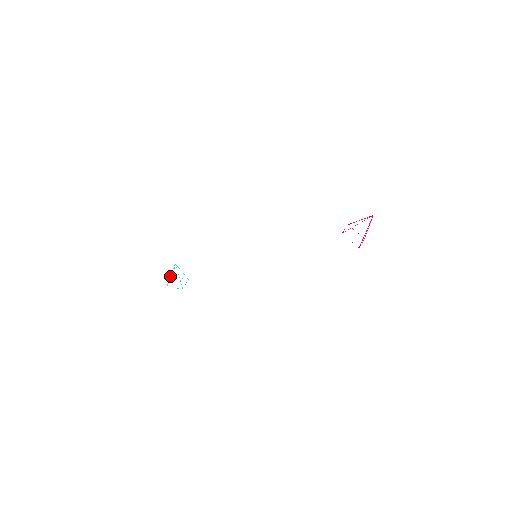
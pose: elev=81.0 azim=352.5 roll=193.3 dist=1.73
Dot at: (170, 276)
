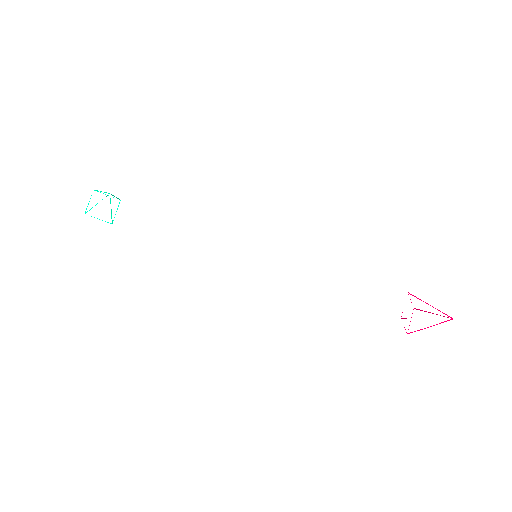
Dot at: occluded
